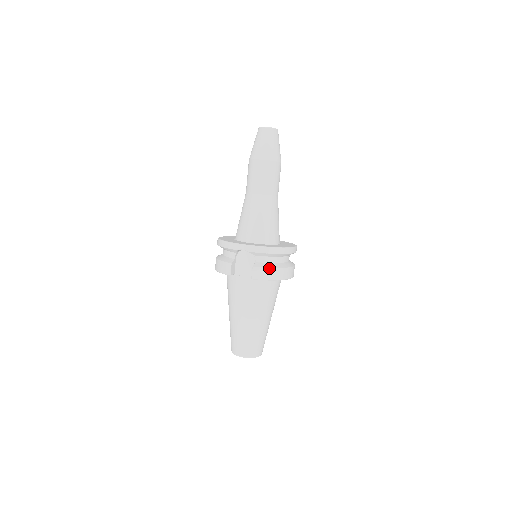
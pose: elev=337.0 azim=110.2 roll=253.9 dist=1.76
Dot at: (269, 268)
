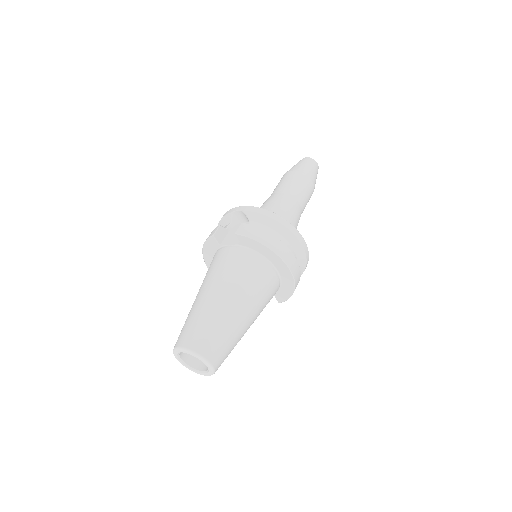
Dot at: (261, 229)
